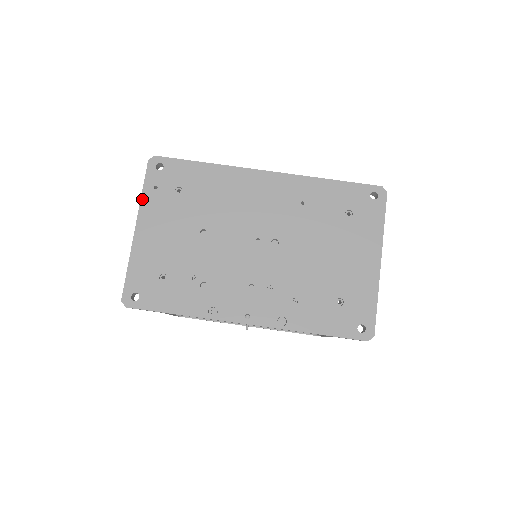
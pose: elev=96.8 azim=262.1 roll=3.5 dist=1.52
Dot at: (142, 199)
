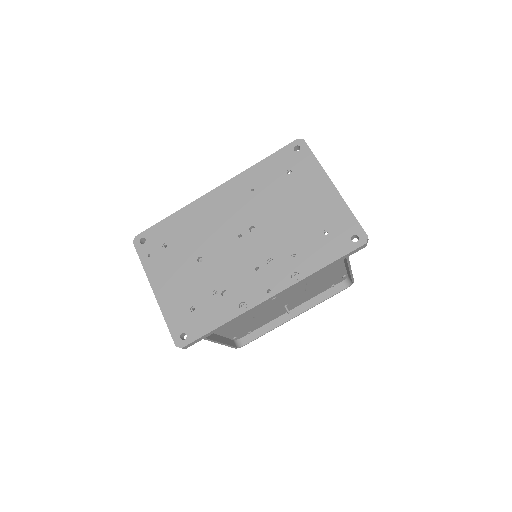
Dot at: (145, 270)
